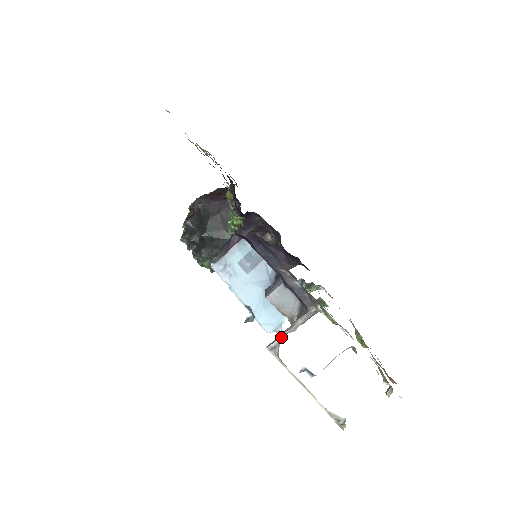
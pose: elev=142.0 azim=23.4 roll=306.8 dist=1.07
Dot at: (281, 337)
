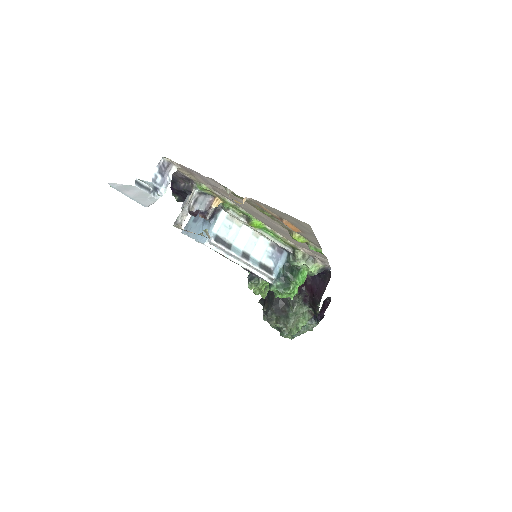
Dot at: (180, 215)
